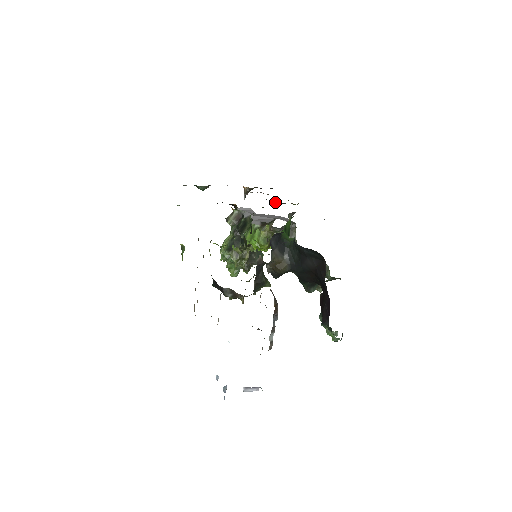
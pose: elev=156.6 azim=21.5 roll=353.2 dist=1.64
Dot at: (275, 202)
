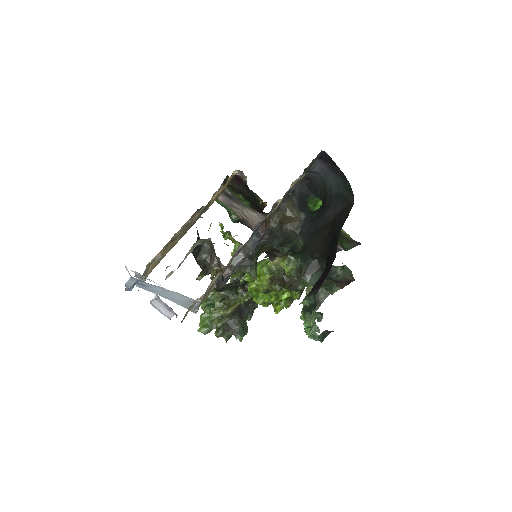
Dot at: occluded
